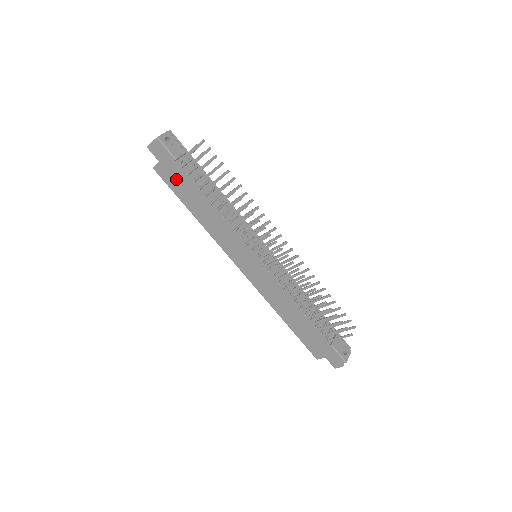
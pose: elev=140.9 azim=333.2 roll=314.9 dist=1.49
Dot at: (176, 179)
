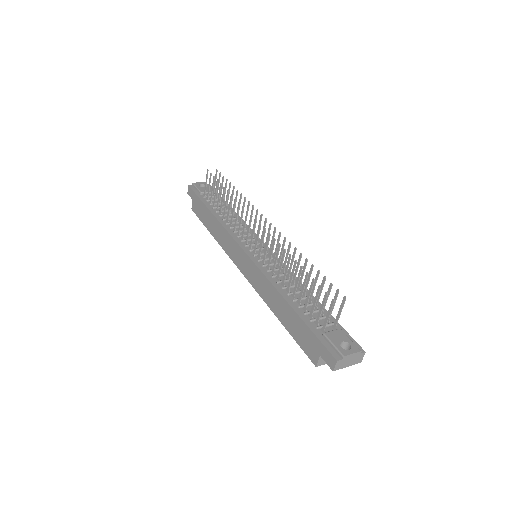
Dot at: (200, 207)
